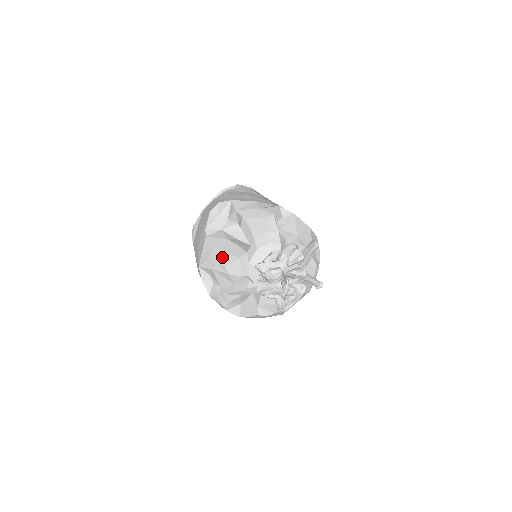
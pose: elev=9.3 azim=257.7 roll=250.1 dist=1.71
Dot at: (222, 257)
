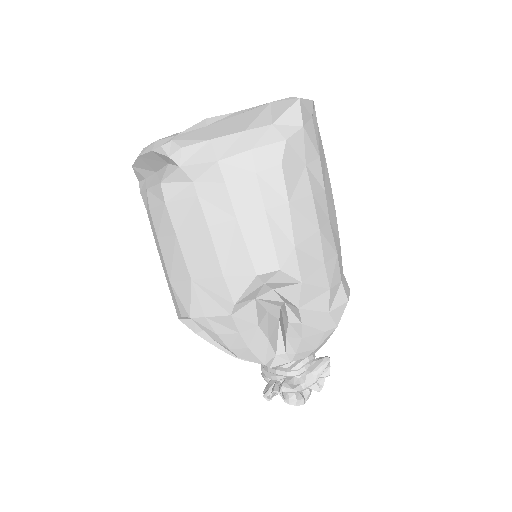
Dot at: (242, 351)
